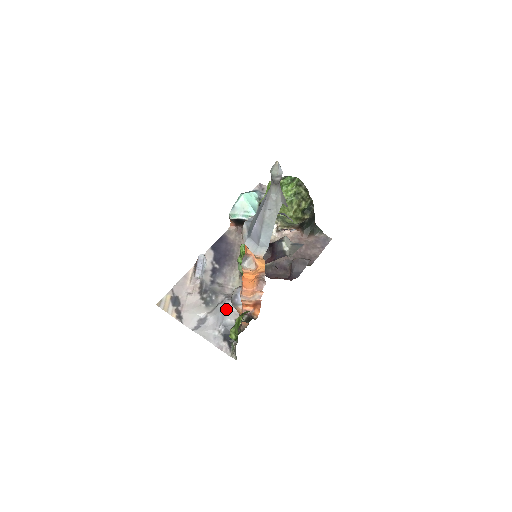
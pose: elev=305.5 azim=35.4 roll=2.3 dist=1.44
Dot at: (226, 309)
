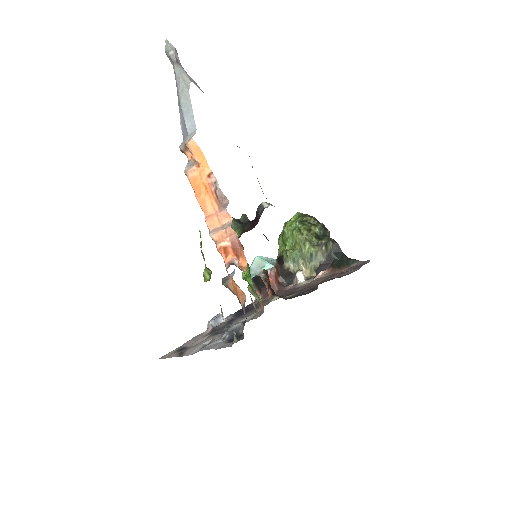
Dot at: (234, 323)
